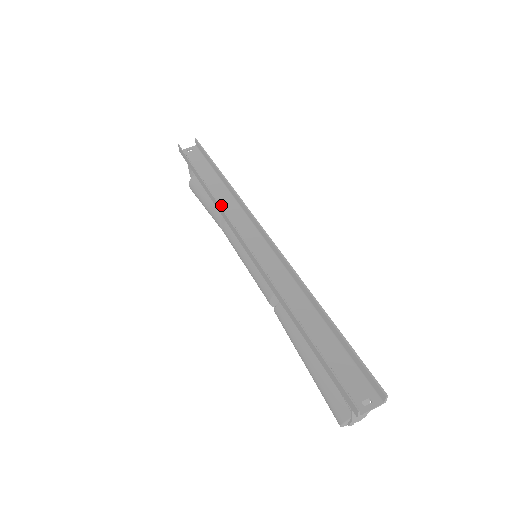
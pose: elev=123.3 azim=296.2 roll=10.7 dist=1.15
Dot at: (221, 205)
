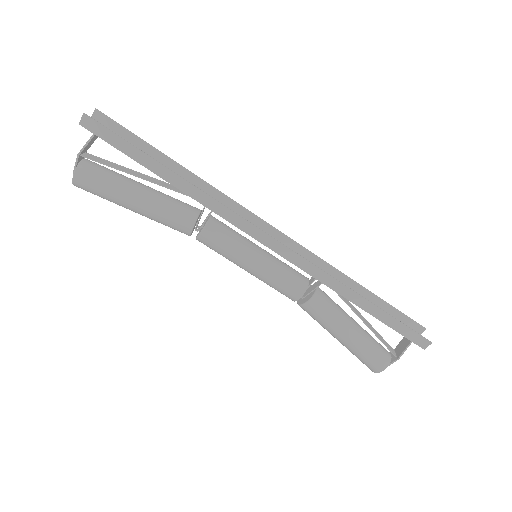
Dot at: (206, 203)
